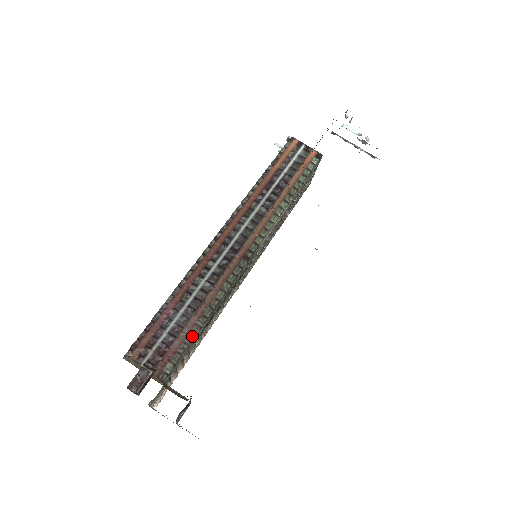
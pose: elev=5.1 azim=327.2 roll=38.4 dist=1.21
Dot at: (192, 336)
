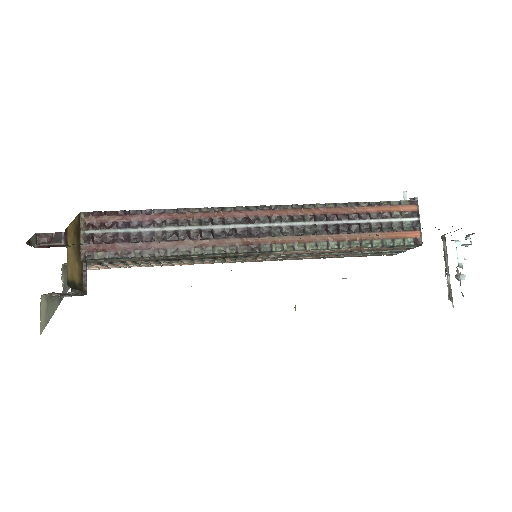
Dot at: (141, 254)
